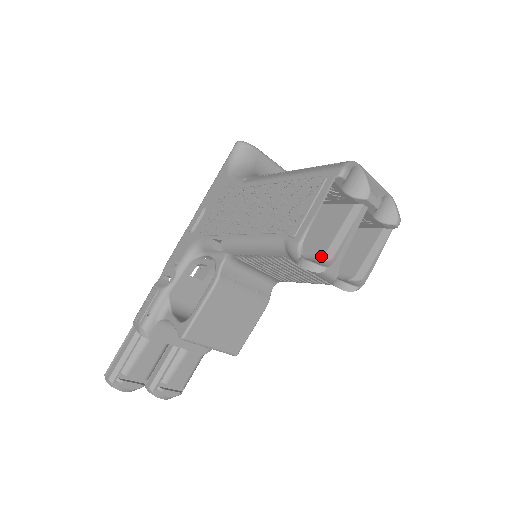
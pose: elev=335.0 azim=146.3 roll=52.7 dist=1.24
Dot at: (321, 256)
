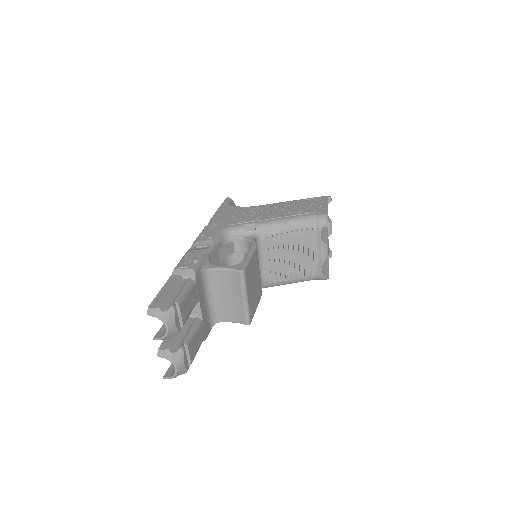
Dot at: occluded
